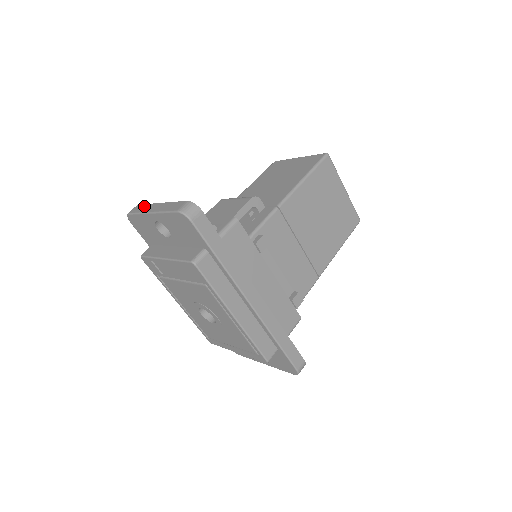
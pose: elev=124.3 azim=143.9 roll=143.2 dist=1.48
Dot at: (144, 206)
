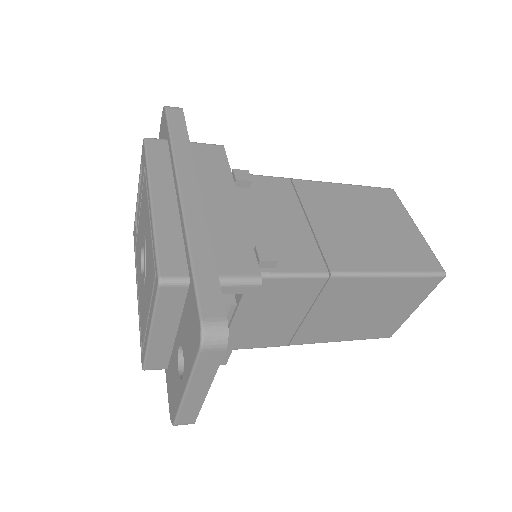
Dot at: occluded
